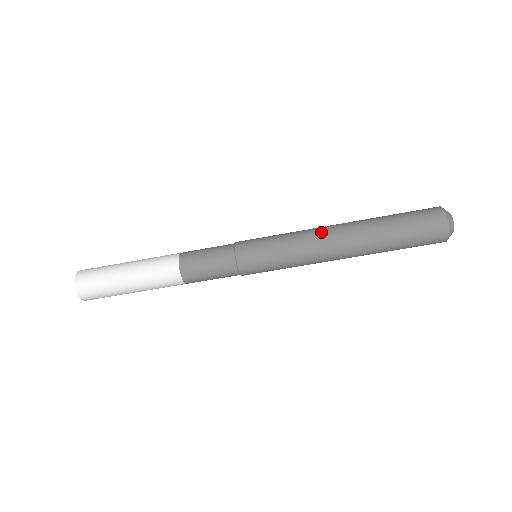
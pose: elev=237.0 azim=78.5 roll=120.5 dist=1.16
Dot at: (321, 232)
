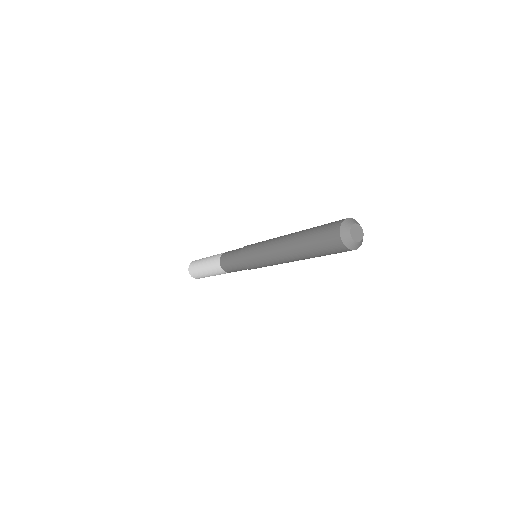
Dot at: (276, 255)
